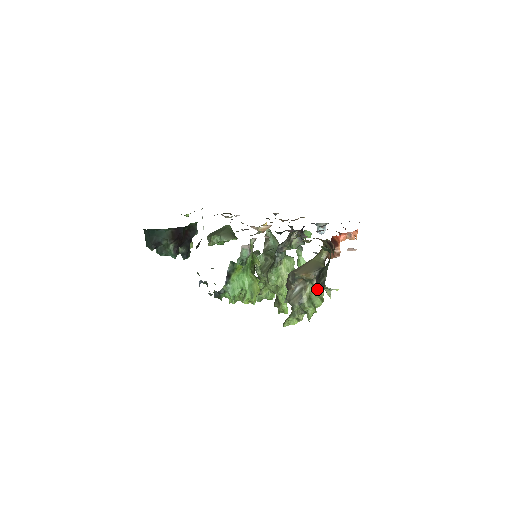
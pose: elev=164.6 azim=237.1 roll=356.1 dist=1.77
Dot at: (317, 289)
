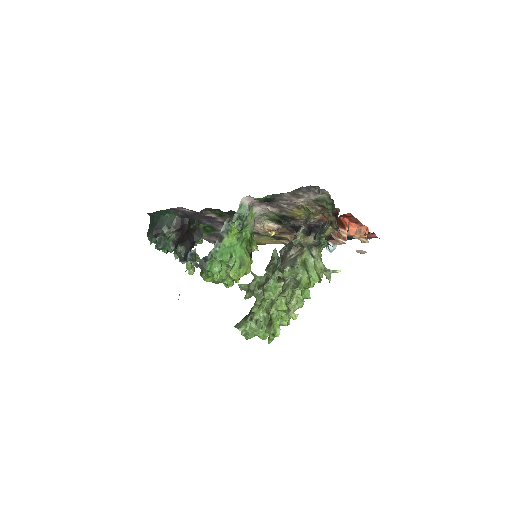
Dot at: (315, 263)
